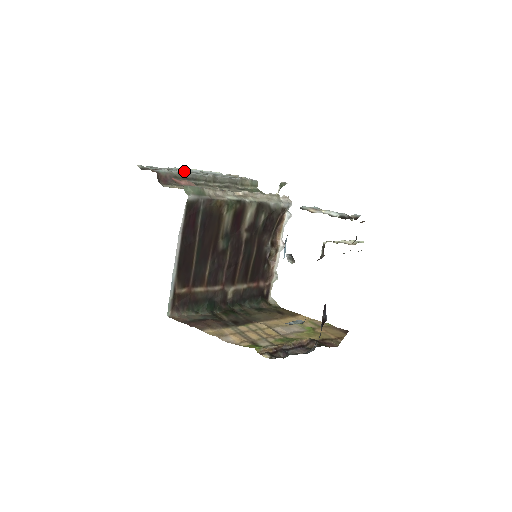
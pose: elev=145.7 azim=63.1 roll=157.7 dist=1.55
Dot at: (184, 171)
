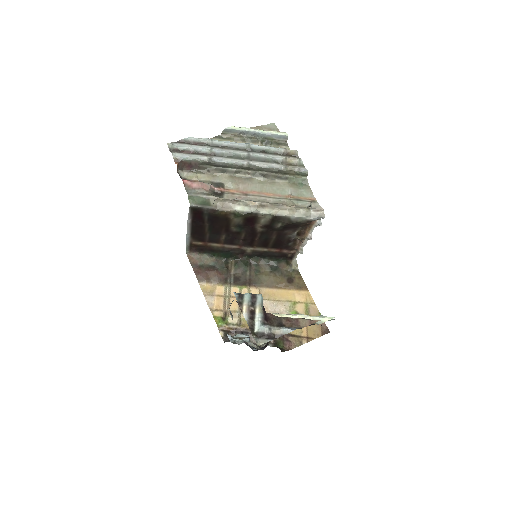
Dot at: (221, 151)
